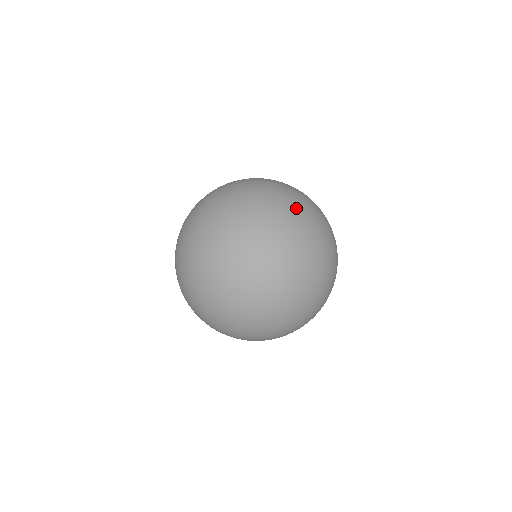
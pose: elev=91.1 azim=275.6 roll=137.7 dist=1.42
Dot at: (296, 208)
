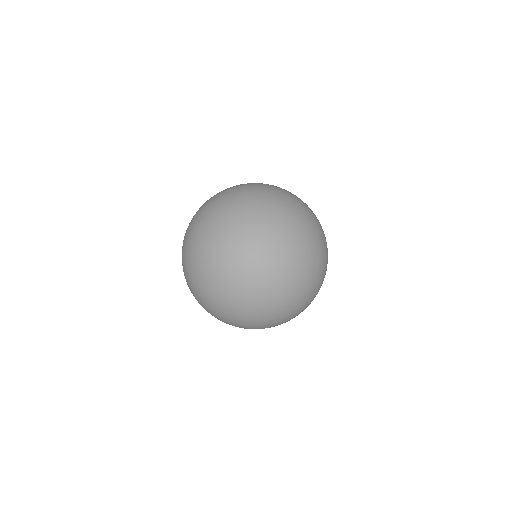
Dot at: (306, 205)
